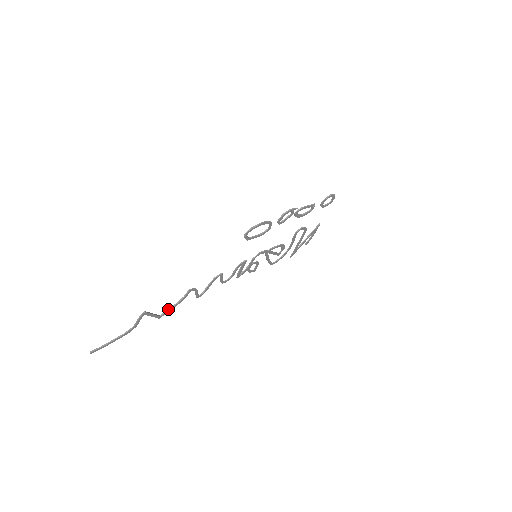
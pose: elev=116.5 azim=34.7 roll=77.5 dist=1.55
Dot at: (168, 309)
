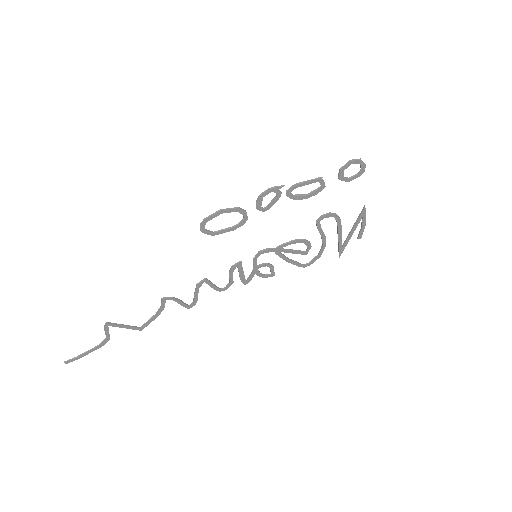
Dot at: (148, 320)
